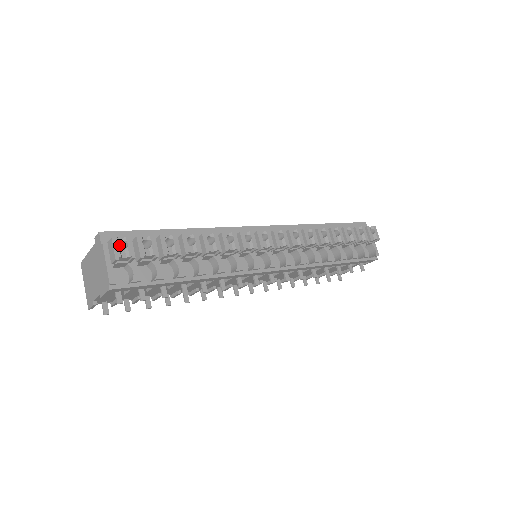
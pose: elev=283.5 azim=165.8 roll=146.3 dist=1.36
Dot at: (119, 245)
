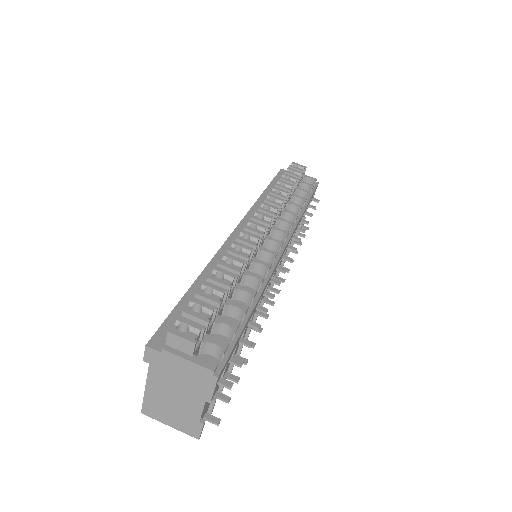
Dot at: occluded
